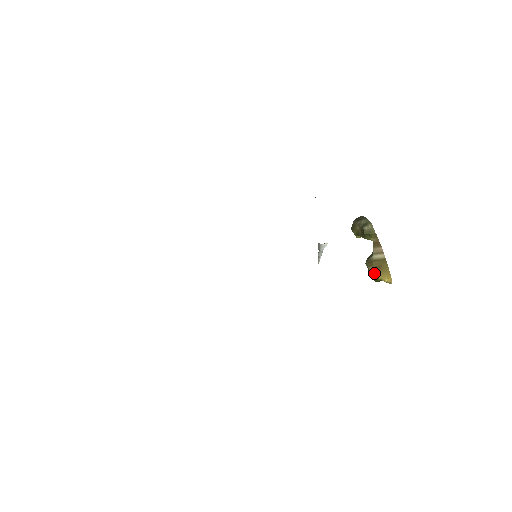
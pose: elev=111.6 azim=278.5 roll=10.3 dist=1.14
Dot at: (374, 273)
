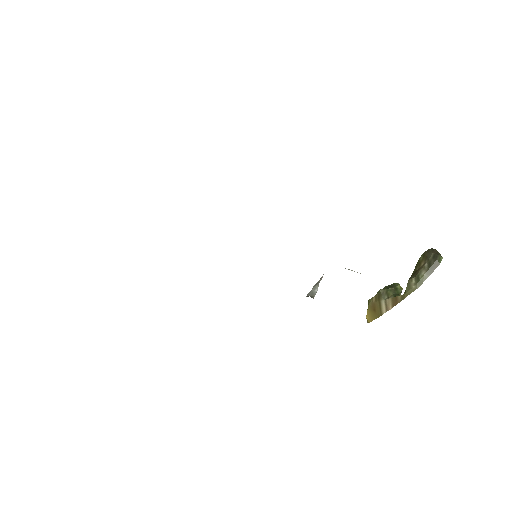
Dot at: (369, 305)
